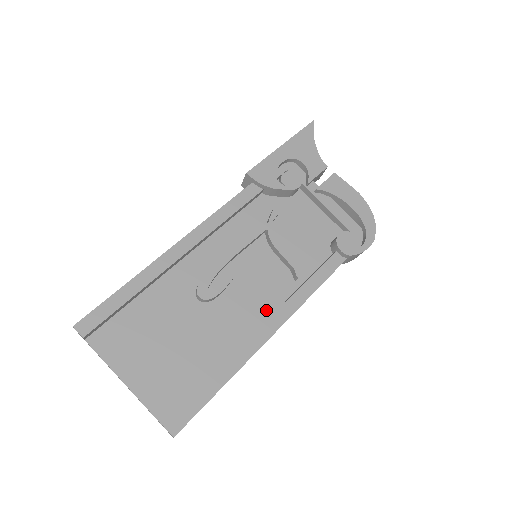
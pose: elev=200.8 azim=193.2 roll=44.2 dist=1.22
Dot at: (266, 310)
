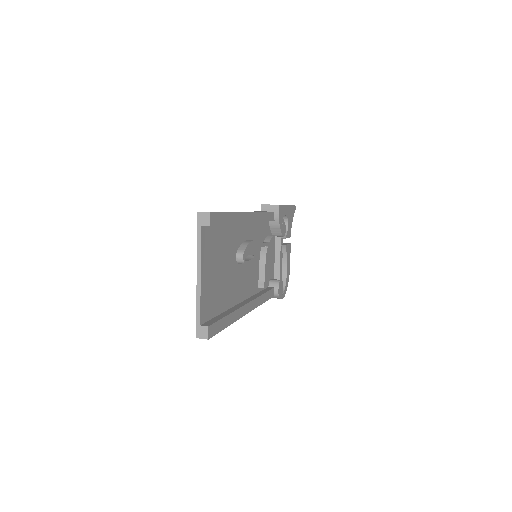
Dot at: (247, 293)
